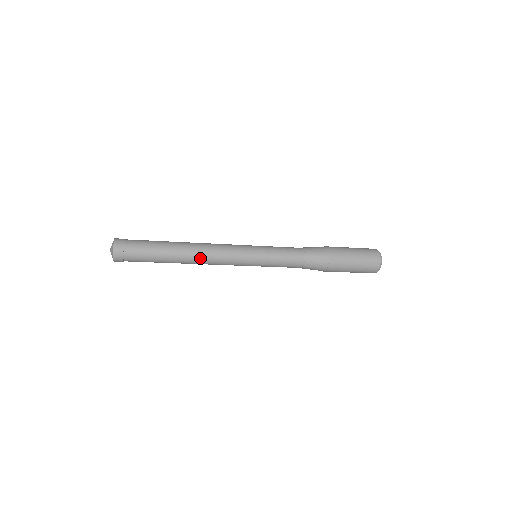
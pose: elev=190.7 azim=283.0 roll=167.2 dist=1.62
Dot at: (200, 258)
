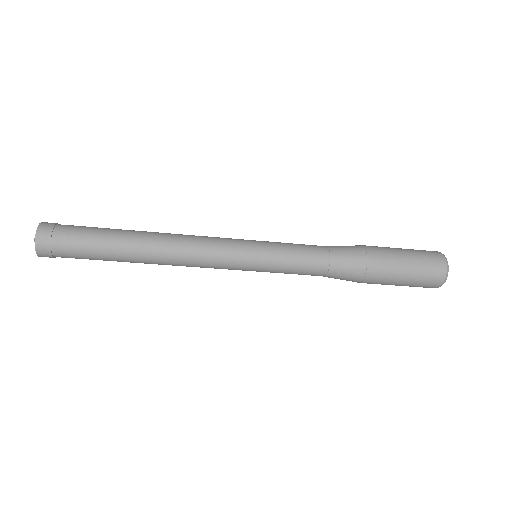
Dot at: (169, 246)
